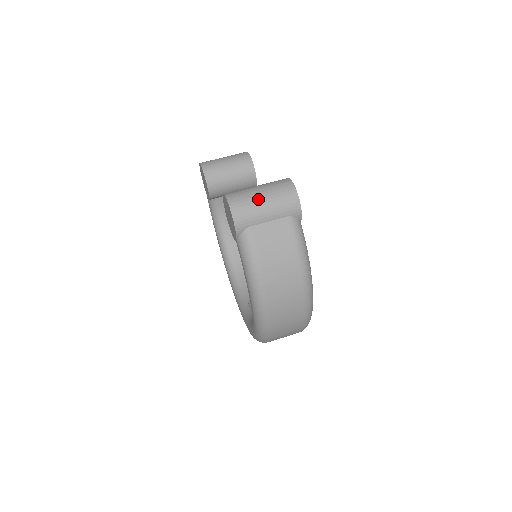
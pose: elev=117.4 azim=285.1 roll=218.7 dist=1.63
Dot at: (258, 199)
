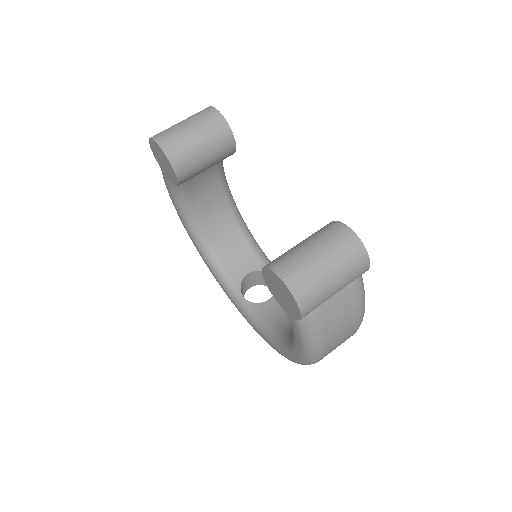
Dot at: (326, 277)
